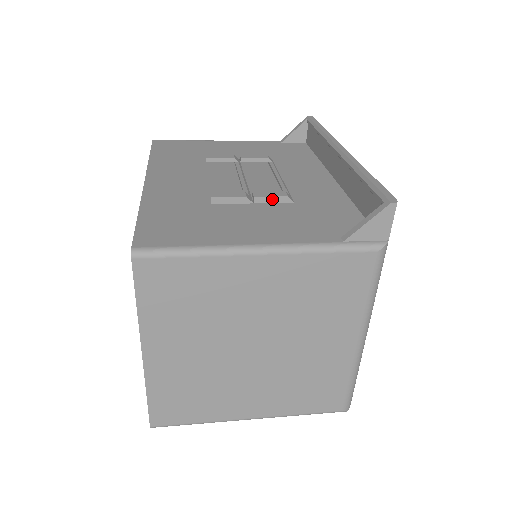
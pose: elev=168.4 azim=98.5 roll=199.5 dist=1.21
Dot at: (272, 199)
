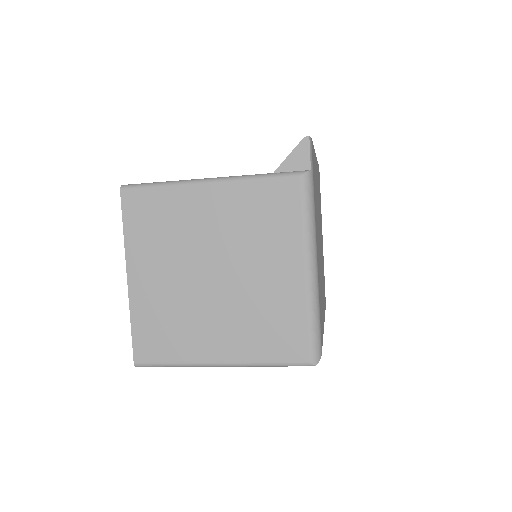
Dot at: occluded
